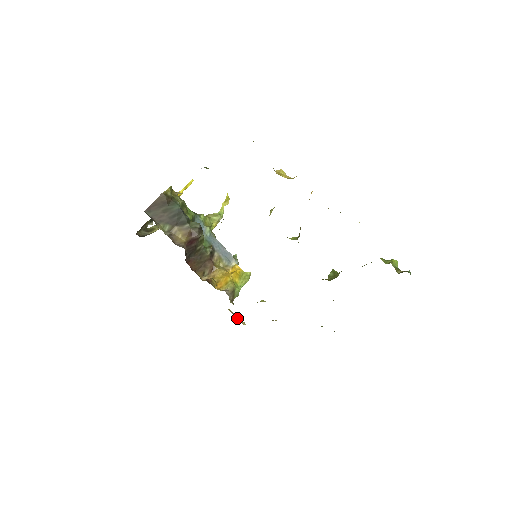
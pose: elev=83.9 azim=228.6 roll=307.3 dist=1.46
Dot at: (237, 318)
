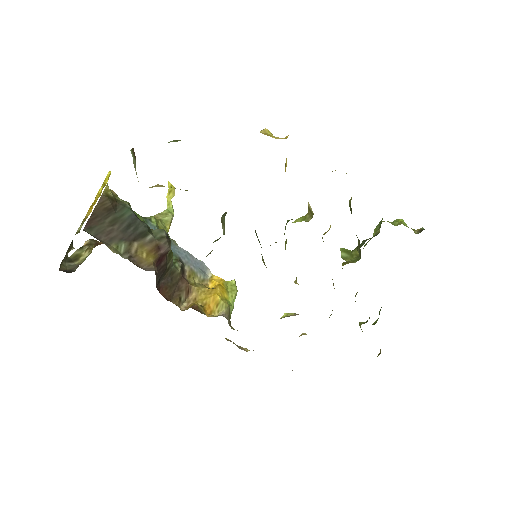
Dot at: (237, 346)
